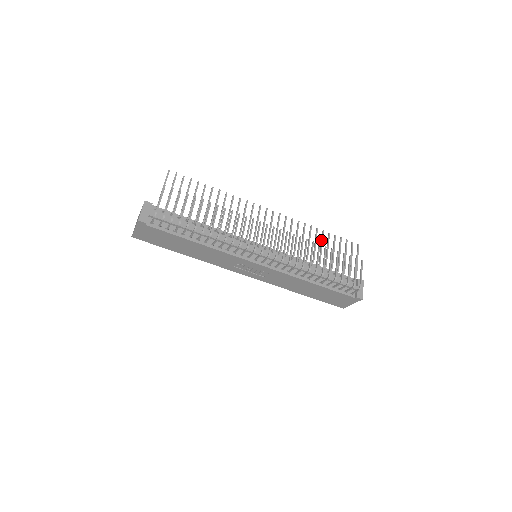
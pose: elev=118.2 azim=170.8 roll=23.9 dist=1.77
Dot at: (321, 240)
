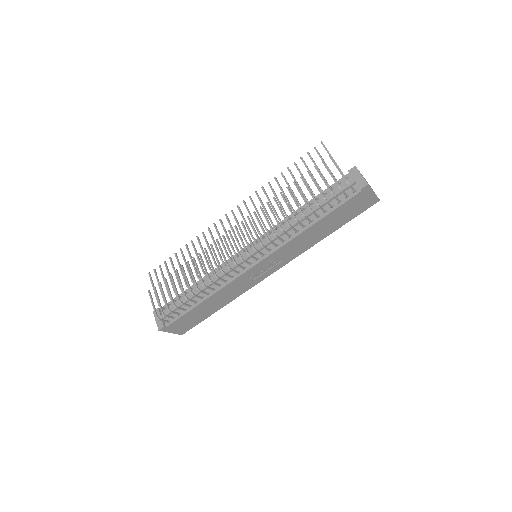
Dot at: occluded
